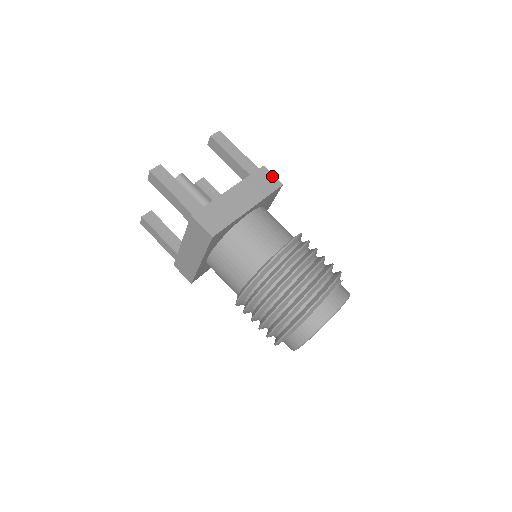
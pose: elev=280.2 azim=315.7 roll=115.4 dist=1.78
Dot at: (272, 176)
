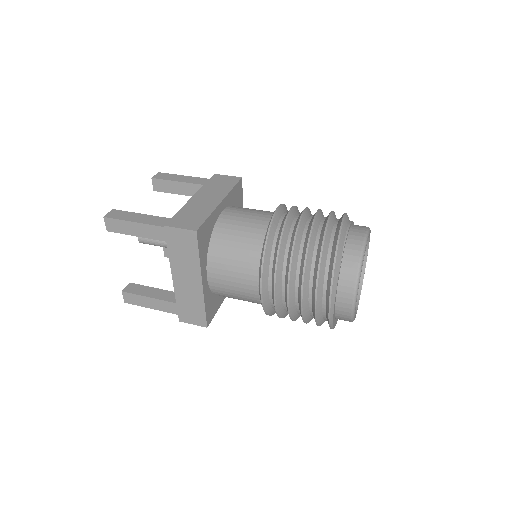
Dot at: (227, 177)
